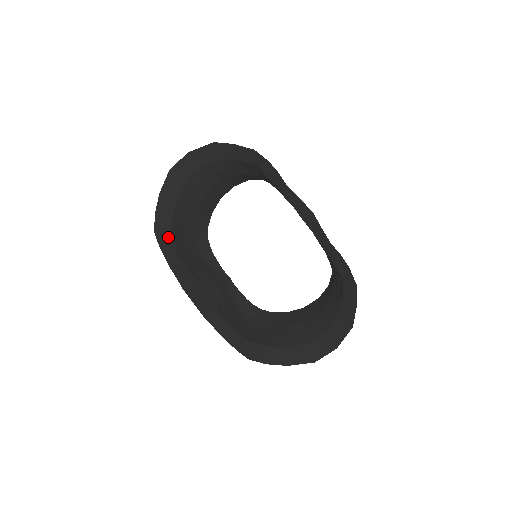
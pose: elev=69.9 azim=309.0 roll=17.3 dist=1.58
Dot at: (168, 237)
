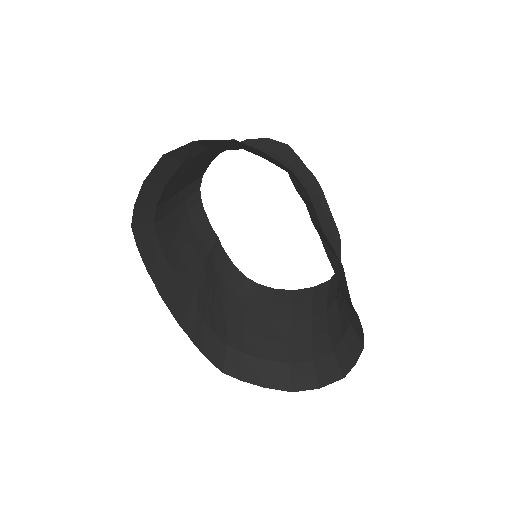
Dot at: (149, 224)
